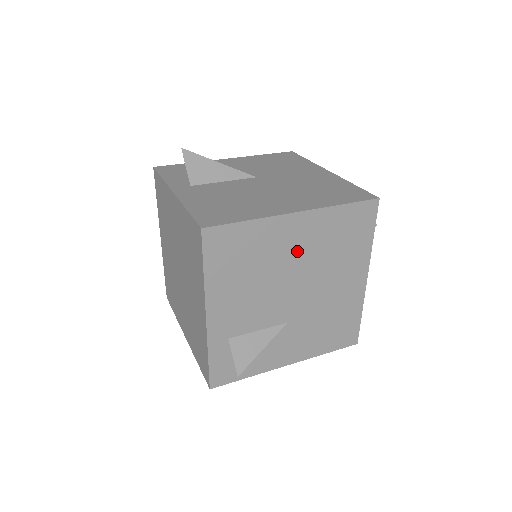
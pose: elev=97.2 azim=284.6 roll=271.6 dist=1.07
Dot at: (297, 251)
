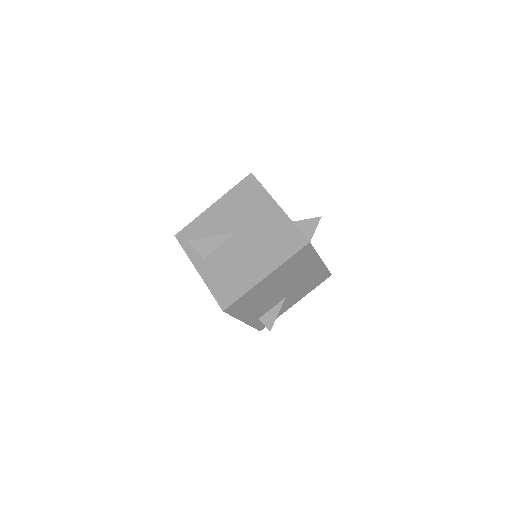
Dot at: (275, 283)
